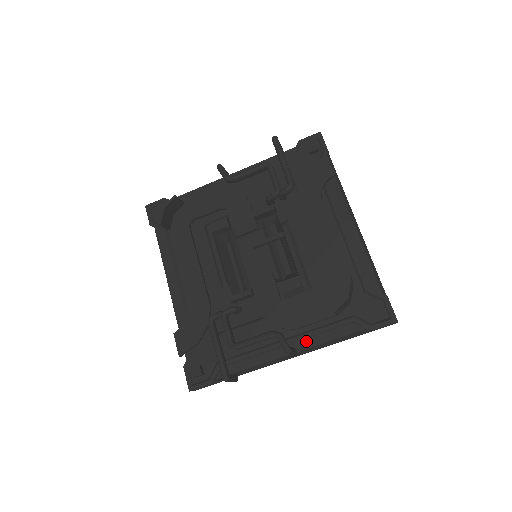
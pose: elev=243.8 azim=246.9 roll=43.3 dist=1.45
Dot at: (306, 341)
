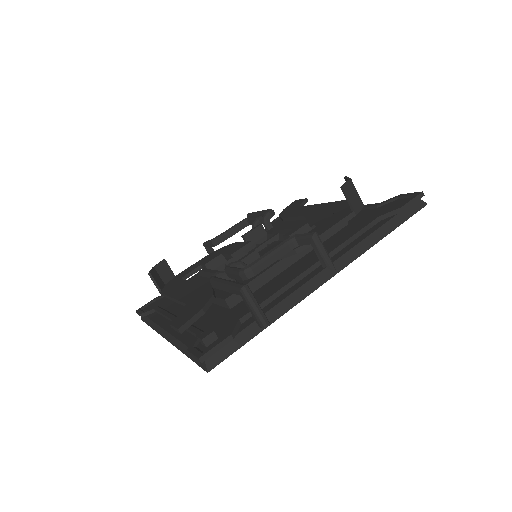
Dot at: (338, 253)
